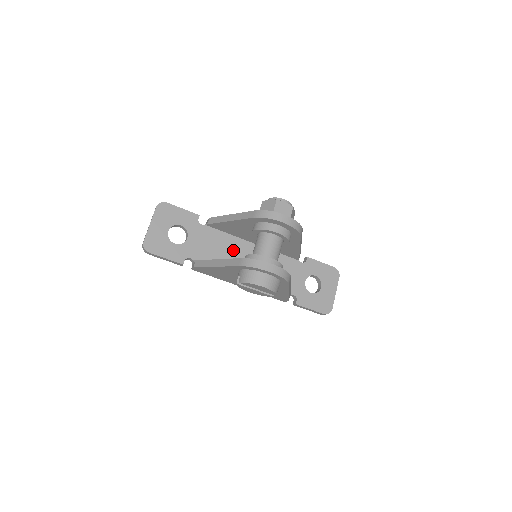
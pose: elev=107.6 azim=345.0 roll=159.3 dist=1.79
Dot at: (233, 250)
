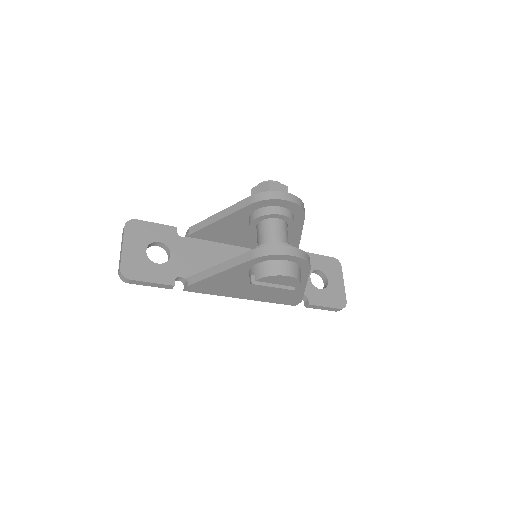
Dot at: (225, 259)
